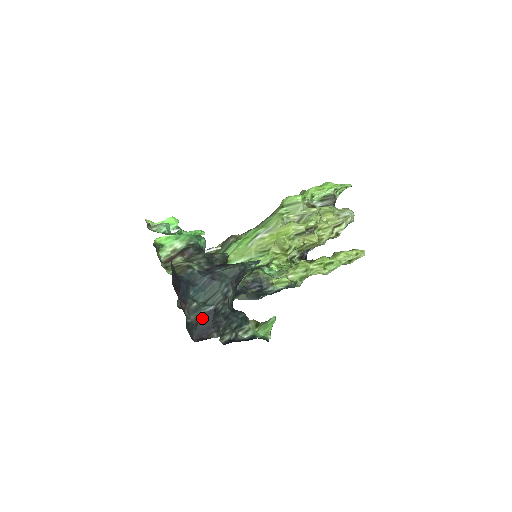
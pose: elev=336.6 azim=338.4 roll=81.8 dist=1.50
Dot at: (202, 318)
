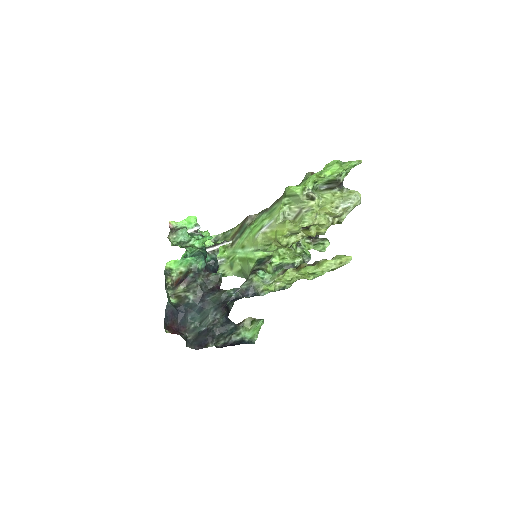
Dot at: (199, 334)
